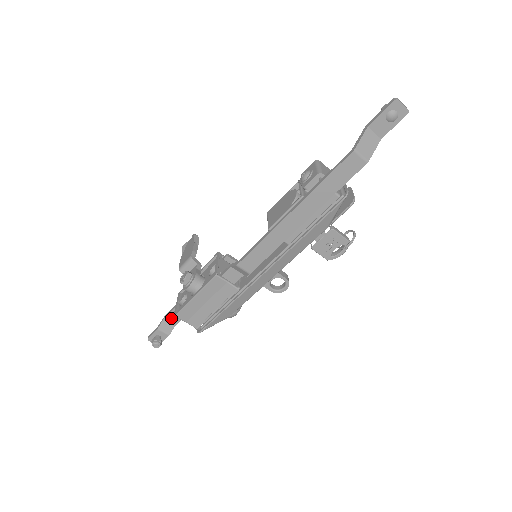
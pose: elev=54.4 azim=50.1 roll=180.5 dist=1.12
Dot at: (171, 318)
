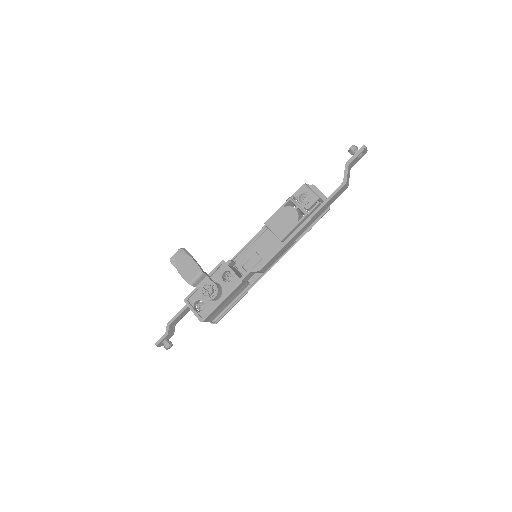
Dot at: (175, 321)
